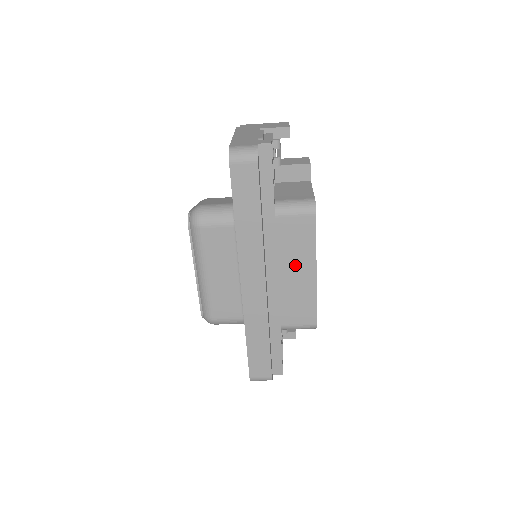
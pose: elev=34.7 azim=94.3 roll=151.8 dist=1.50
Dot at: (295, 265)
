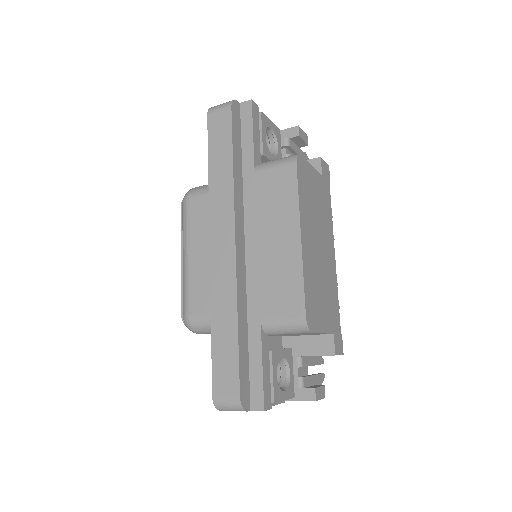
Dot at: (276, 229)
